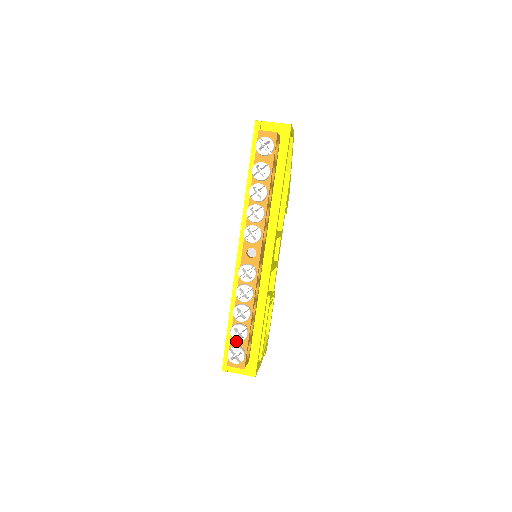
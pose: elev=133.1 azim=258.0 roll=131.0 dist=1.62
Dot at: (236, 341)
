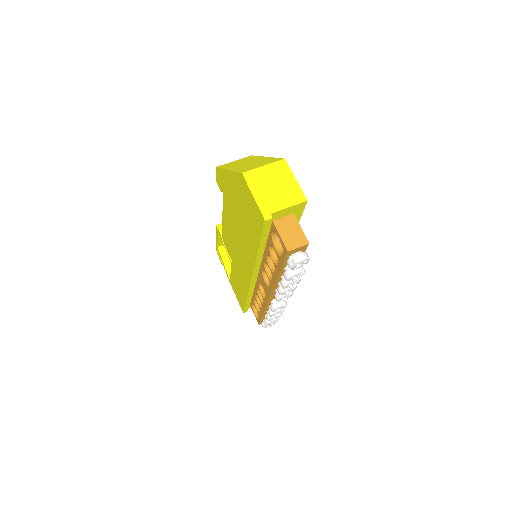
Dot at: occluded
